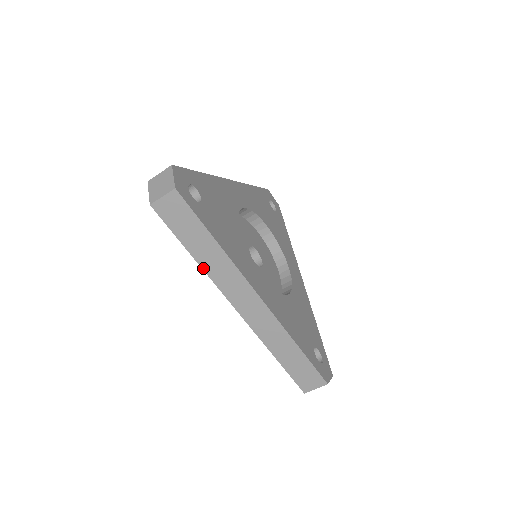
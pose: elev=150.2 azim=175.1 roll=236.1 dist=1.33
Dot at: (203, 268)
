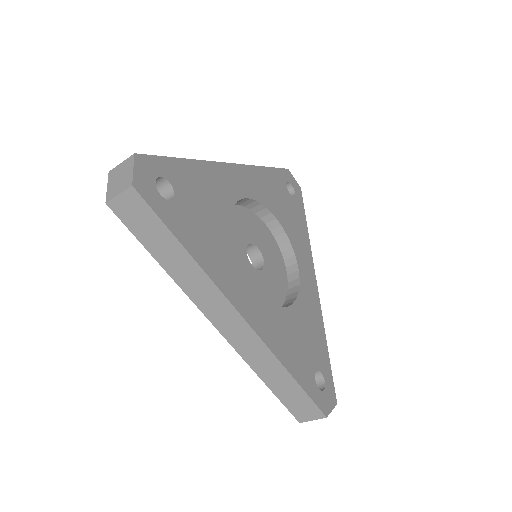
Dot at: (174, 279)
